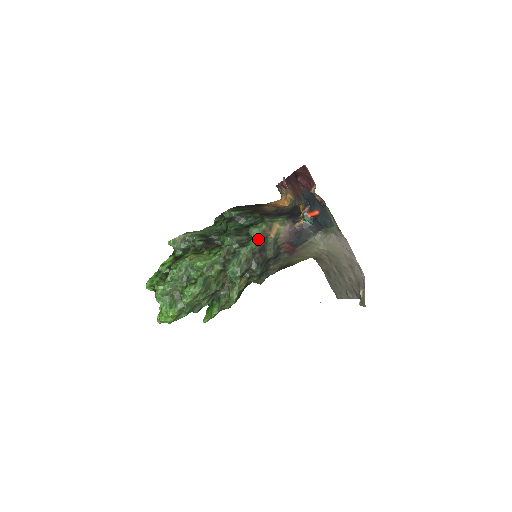
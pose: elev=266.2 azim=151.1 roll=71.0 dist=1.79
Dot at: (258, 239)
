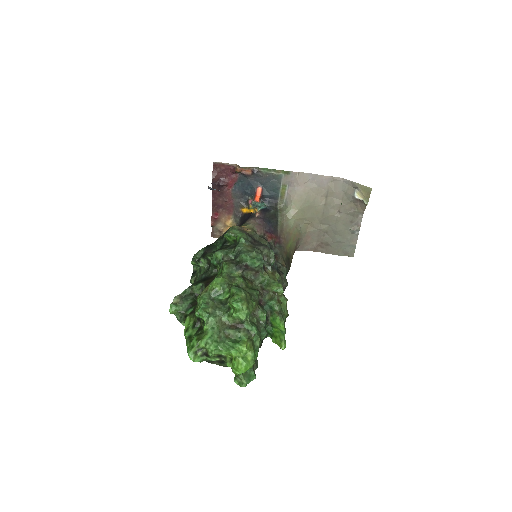
Dot at: (241, 233)
